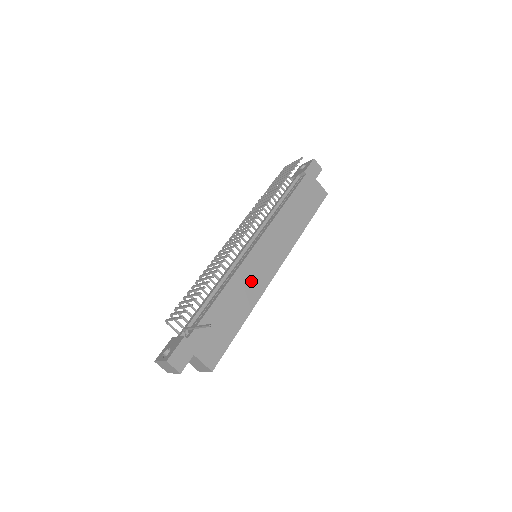
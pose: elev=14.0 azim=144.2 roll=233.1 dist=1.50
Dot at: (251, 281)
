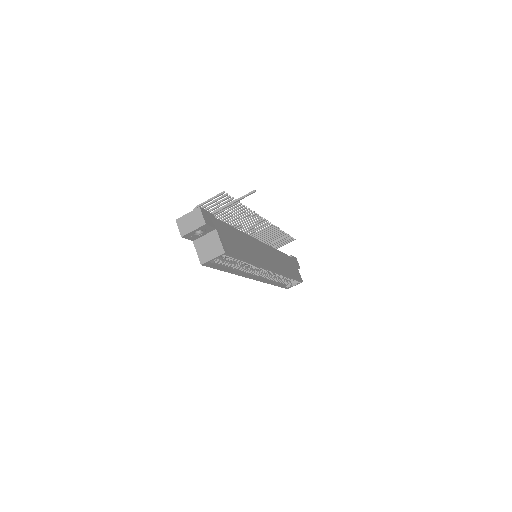
Dot at: (257, 252)
